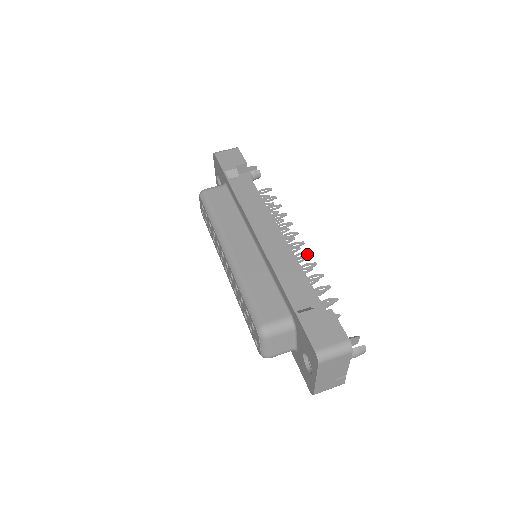
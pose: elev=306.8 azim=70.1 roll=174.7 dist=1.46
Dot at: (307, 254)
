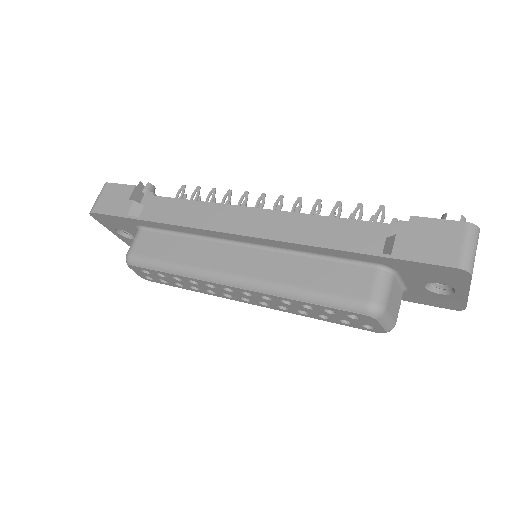
Dot at: (300, 201)
